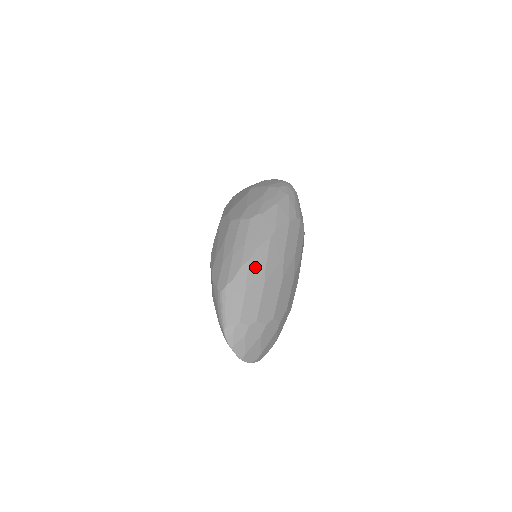
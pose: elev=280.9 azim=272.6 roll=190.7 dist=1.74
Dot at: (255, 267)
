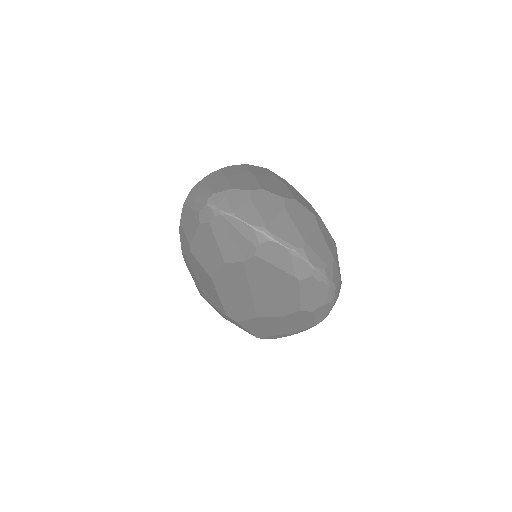
Dot at: (232, 171)
